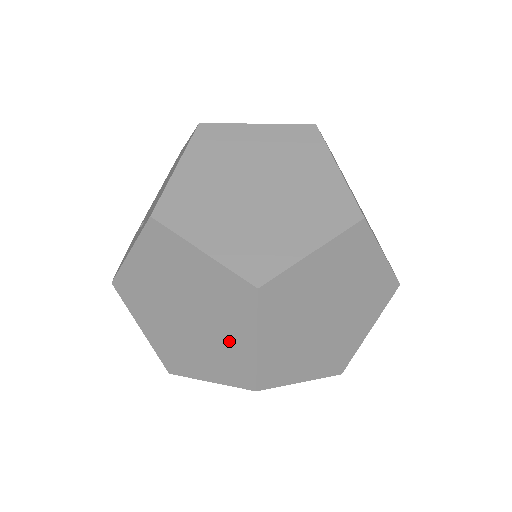
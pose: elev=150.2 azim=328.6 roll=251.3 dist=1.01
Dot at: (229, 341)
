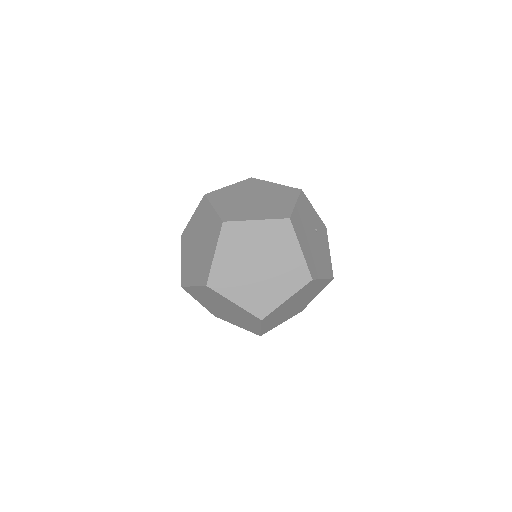
Dot at: (209, 224)
